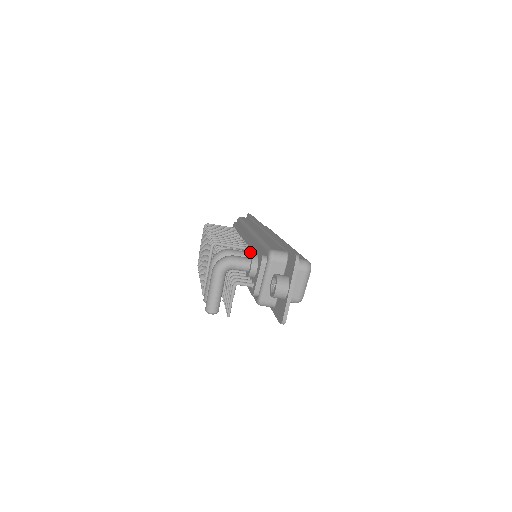
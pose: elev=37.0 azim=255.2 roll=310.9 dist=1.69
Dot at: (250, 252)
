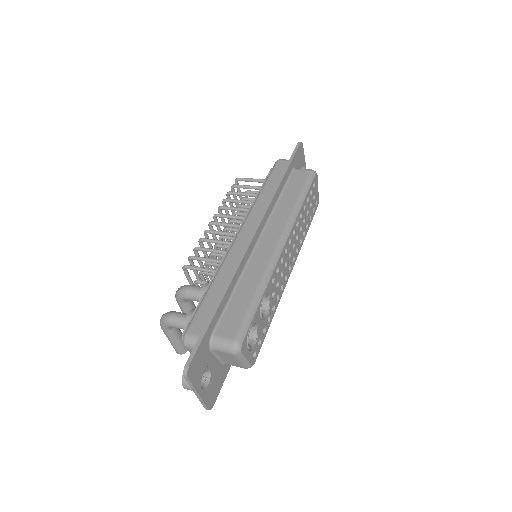
Dot at: occluded
